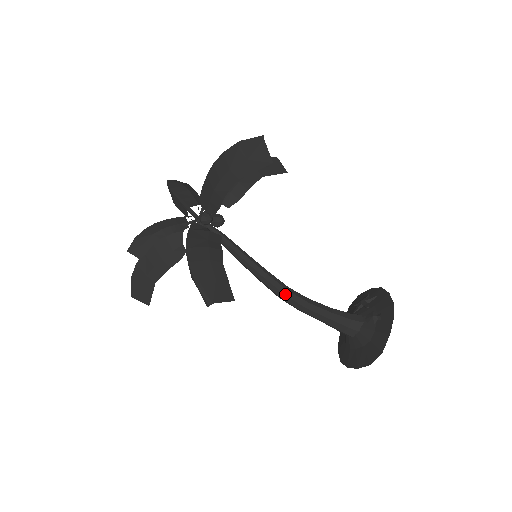
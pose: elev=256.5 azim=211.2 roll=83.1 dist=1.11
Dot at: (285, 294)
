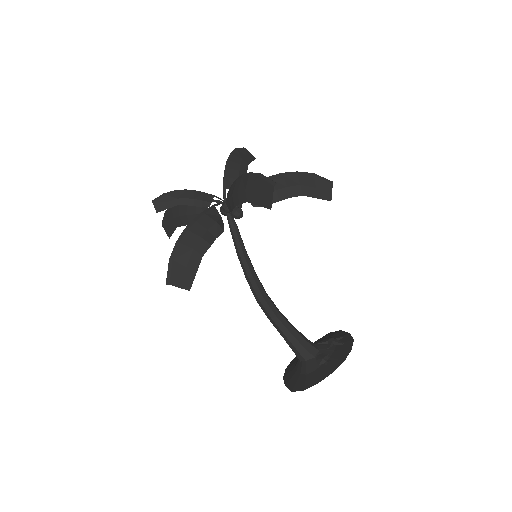
Dot at: (259, 299)
